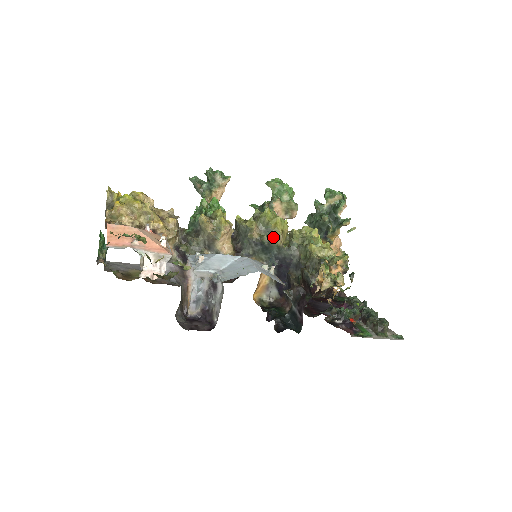
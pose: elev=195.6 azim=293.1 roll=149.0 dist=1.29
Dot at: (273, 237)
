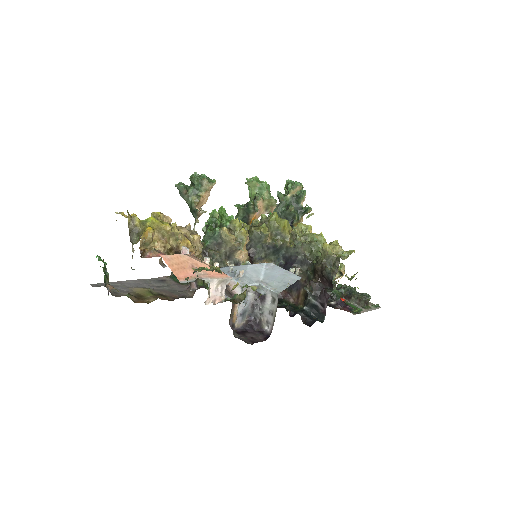
Dot at: (283, 239)
